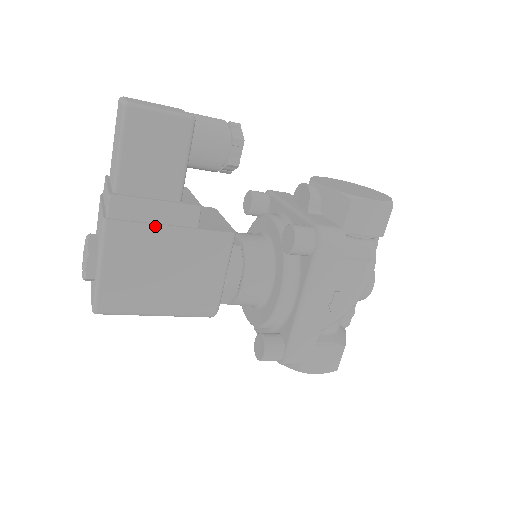
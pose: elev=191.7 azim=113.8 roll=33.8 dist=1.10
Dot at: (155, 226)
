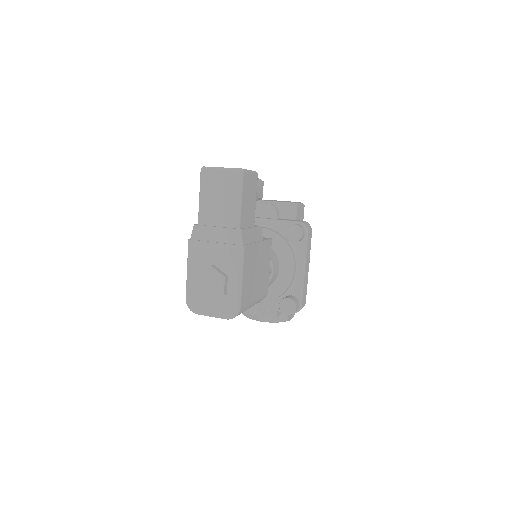
Dot at: (255, 244)
